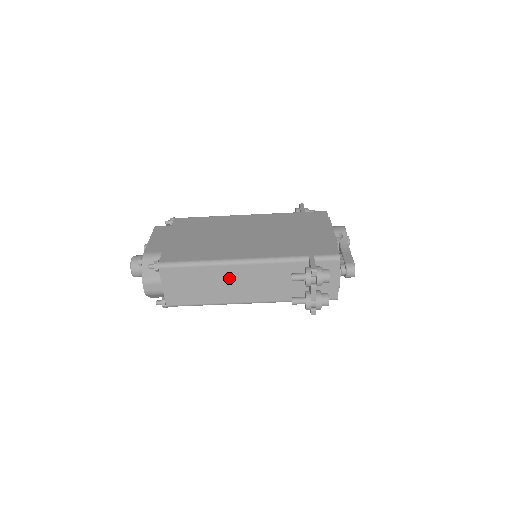
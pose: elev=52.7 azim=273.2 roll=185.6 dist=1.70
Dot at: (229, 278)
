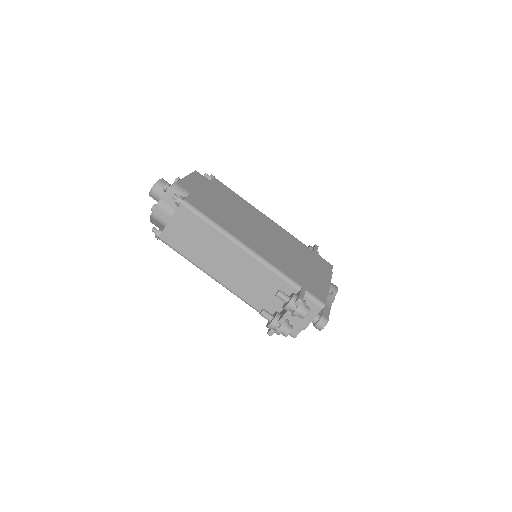
Dot at: (228, 255)
